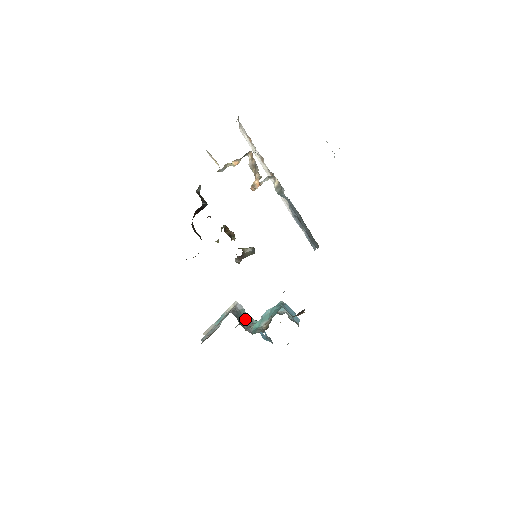
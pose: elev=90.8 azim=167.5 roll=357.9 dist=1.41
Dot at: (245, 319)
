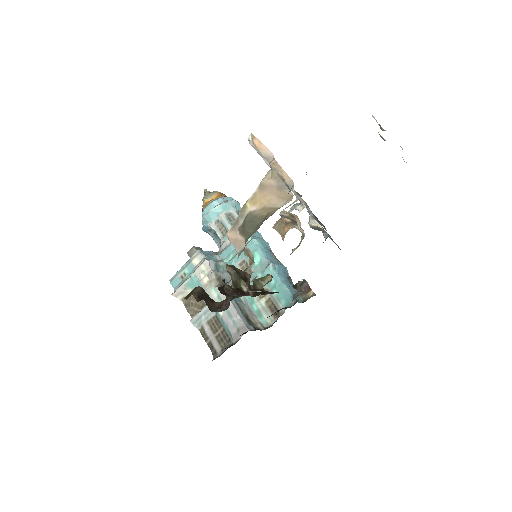
Dot at: (224, 277)
